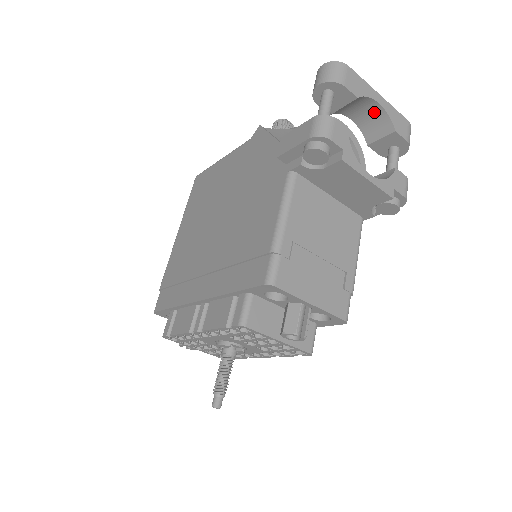
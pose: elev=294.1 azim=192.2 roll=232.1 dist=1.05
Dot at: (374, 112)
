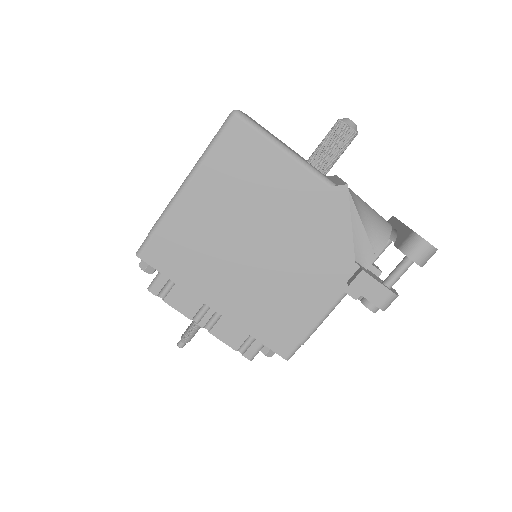
Dot at: occluded
